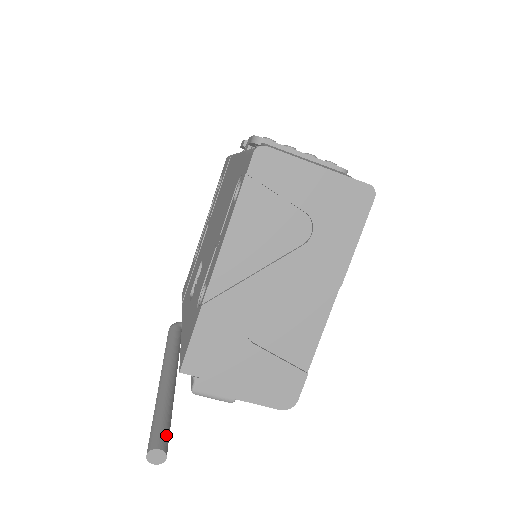
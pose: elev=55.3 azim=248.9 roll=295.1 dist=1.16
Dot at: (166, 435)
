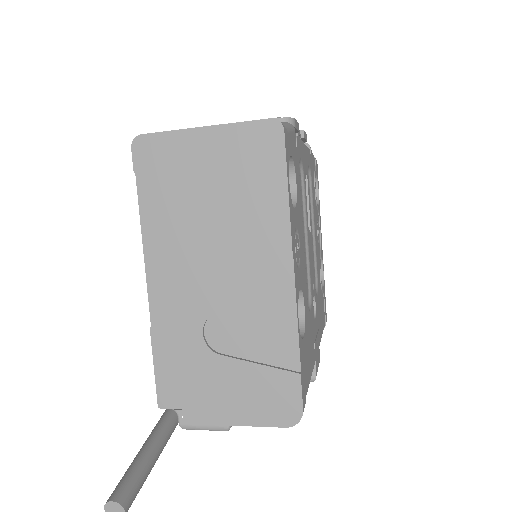
Dot at: (130, 483)
